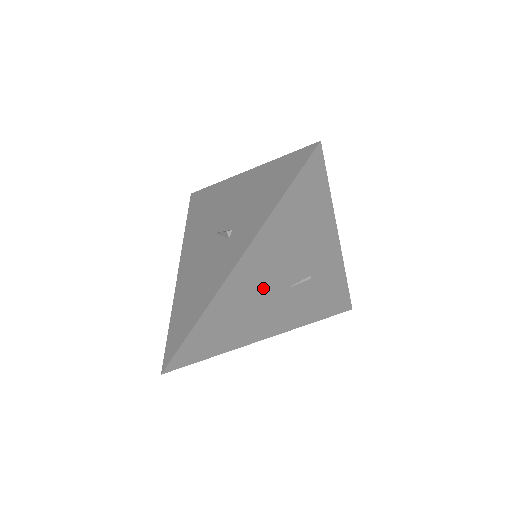
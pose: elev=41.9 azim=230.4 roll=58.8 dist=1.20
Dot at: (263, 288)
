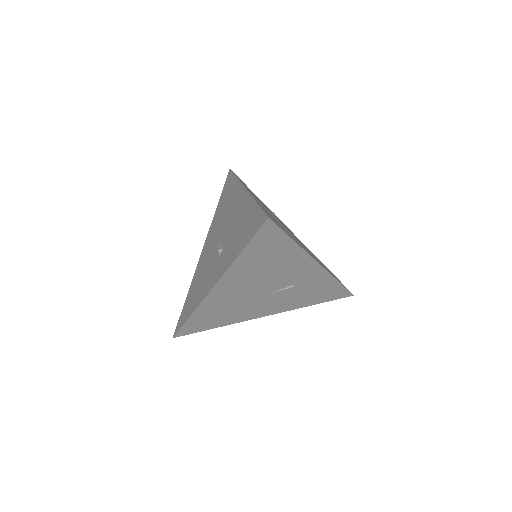
Dot at: (245, 295)
